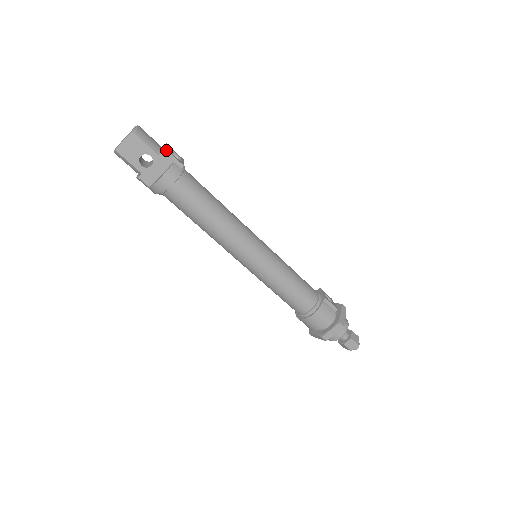
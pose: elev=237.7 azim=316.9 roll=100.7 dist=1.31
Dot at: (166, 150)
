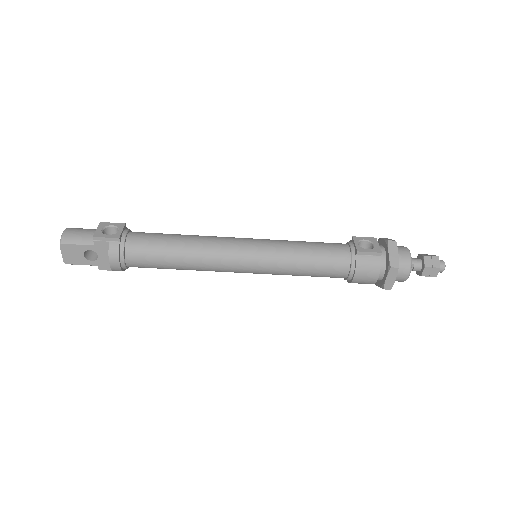
Dot at: (95, 237)
